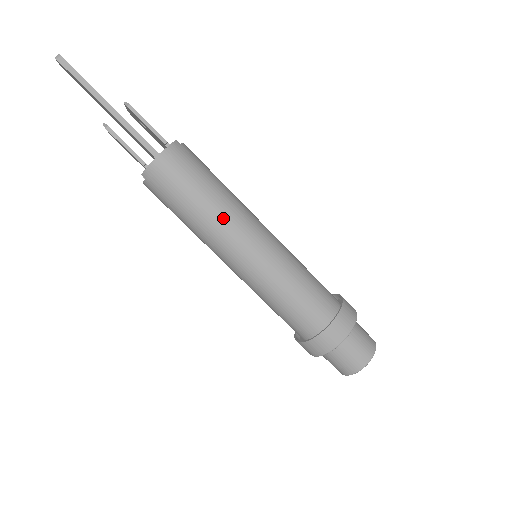
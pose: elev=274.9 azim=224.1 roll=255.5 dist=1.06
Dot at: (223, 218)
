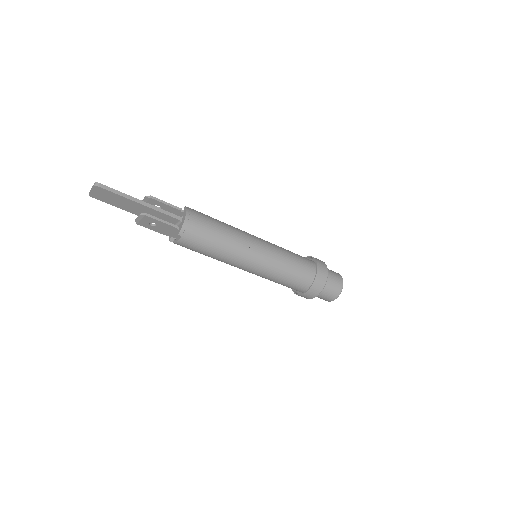
Dot at: (236, 237)
